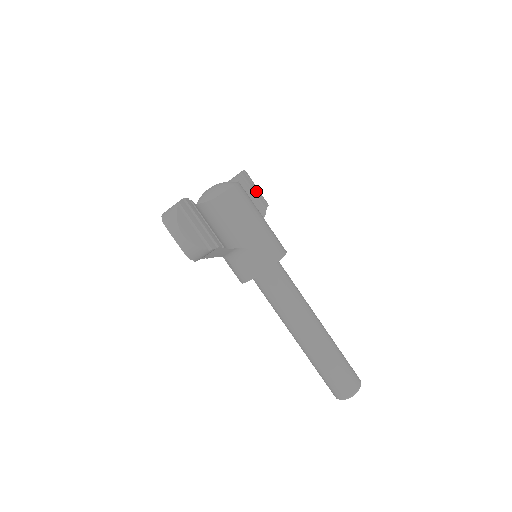
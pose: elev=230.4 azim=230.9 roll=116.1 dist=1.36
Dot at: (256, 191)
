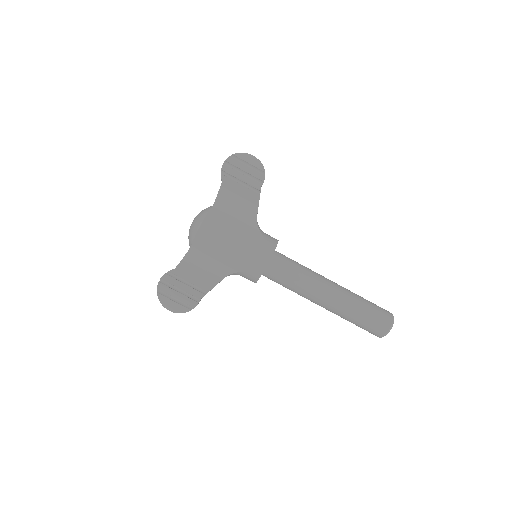
Dot at: (244, 177)
